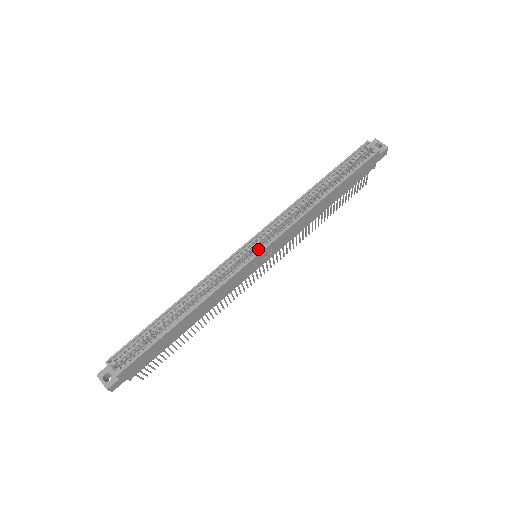
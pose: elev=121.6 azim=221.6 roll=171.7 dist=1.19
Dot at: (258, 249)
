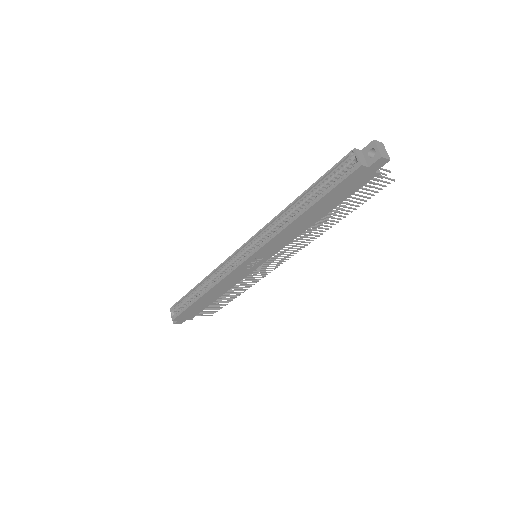
Dot at: (246, 256)
